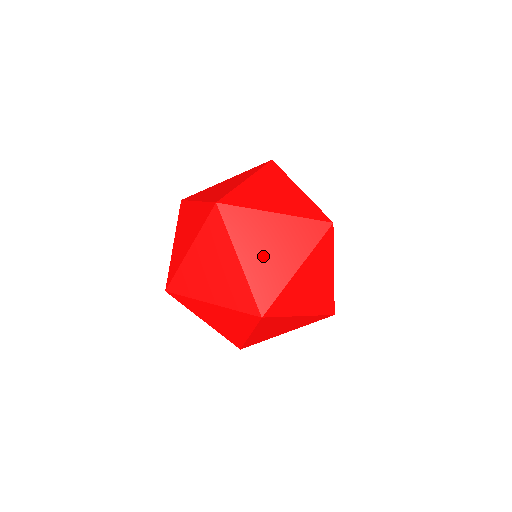
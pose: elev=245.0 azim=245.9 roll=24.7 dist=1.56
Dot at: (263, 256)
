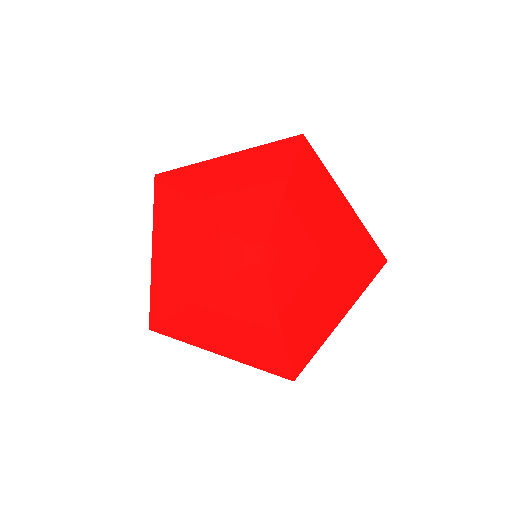
Dot at: occluded
